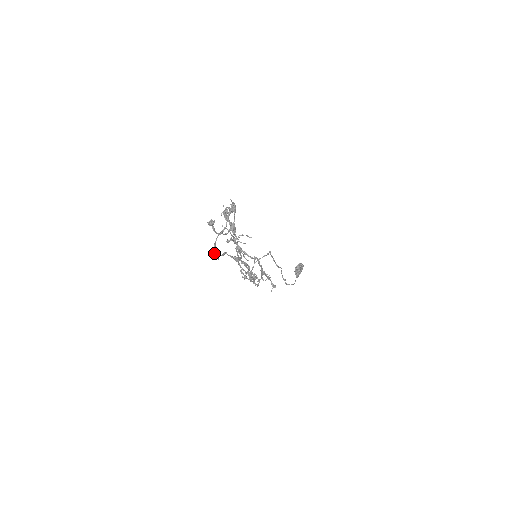
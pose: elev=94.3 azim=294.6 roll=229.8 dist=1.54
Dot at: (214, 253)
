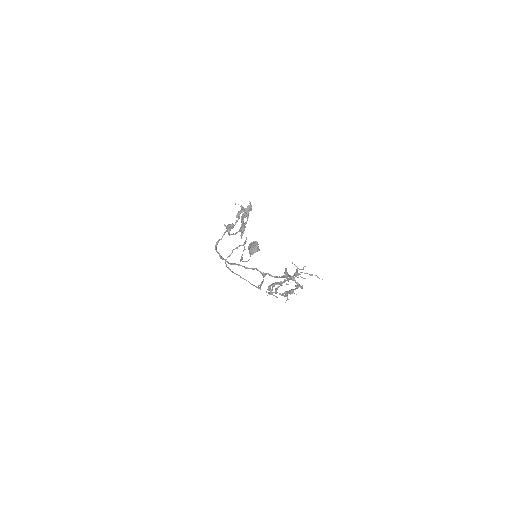
Dot at: (217, 252)
